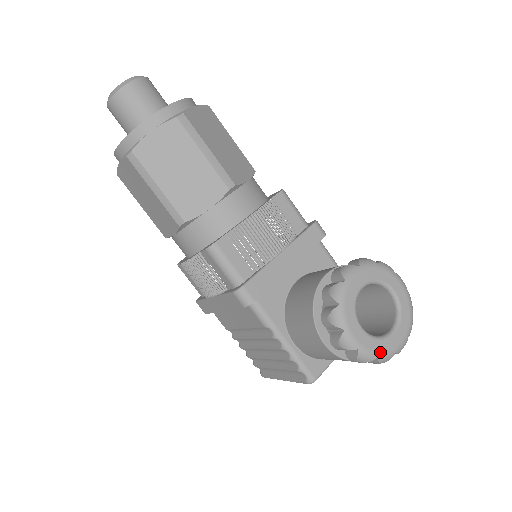
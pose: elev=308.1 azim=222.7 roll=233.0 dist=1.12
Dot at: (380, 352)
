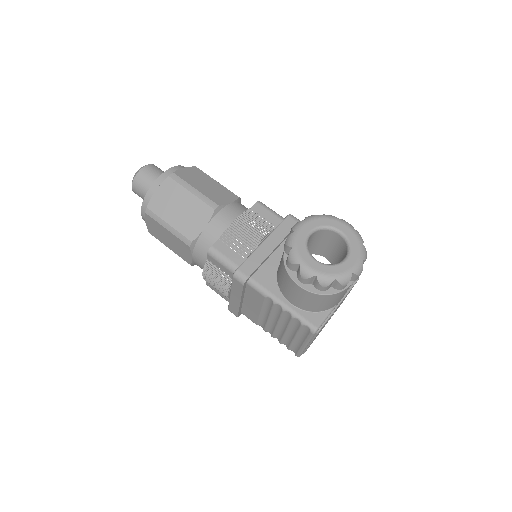
Dot at: (336, 274)
